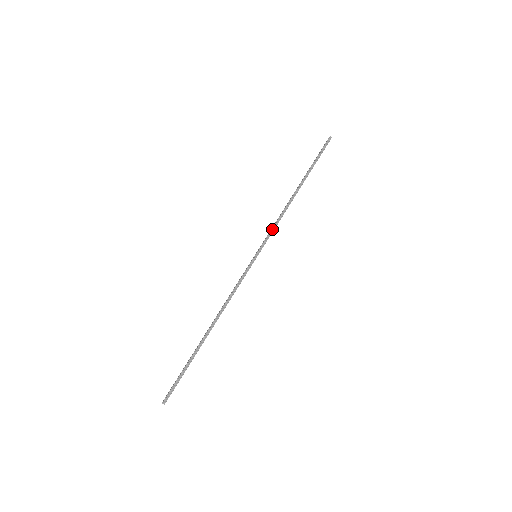
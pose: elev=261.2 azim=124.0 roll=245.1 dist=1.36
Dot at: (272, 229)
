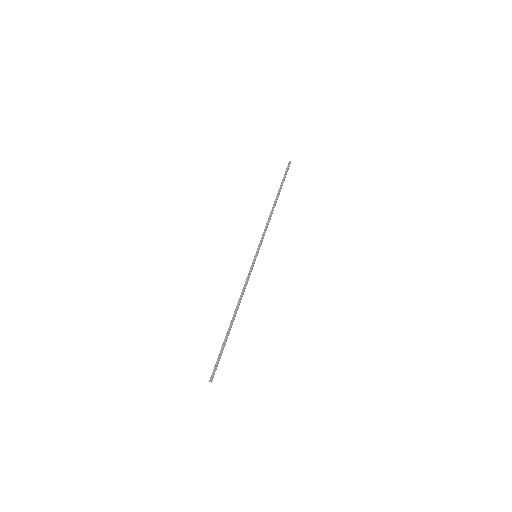
Dot at: (263, 234)
